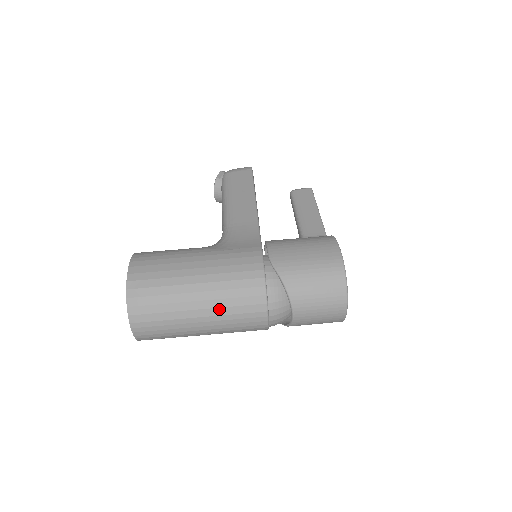
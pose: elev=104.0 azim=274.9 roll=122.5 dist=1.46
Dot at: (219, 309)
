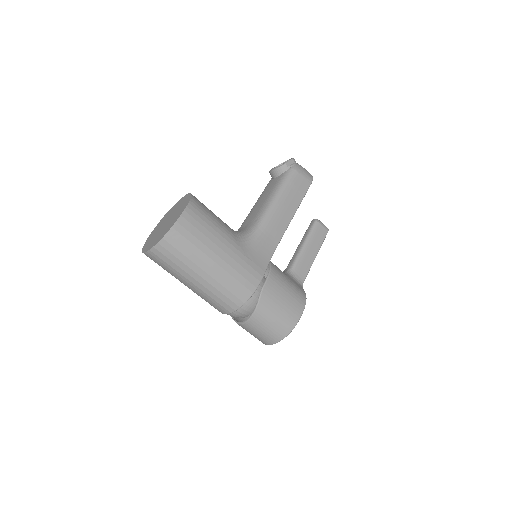
Dot at: (208, 290)
